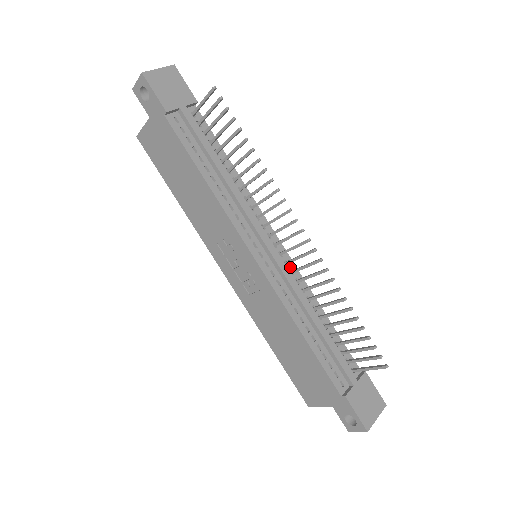
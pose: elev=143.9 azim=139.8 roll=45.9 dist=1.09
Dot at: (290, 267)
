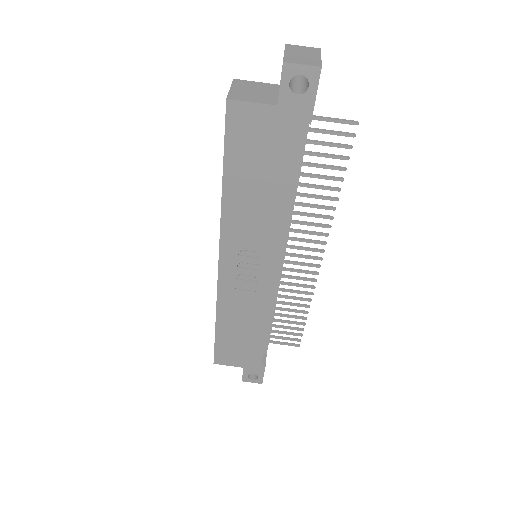
Dot at: occluded
